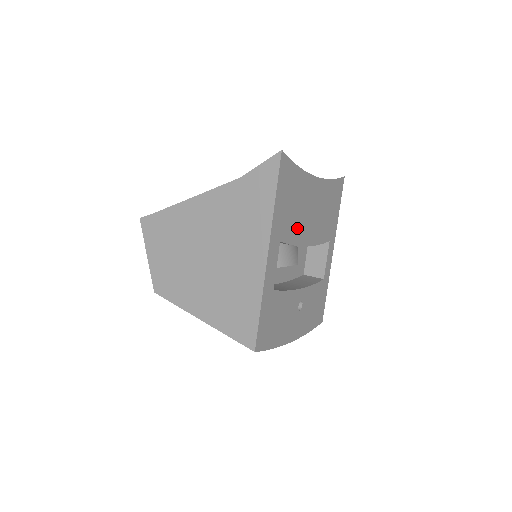
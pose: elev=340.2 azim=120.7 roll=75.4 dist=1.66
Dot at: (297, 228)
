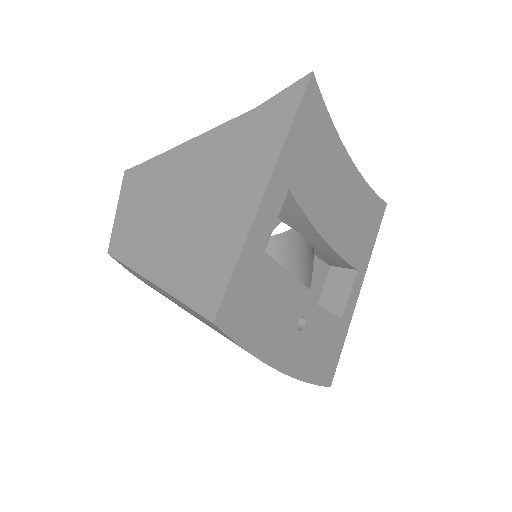
Dot at: (316, 199)
